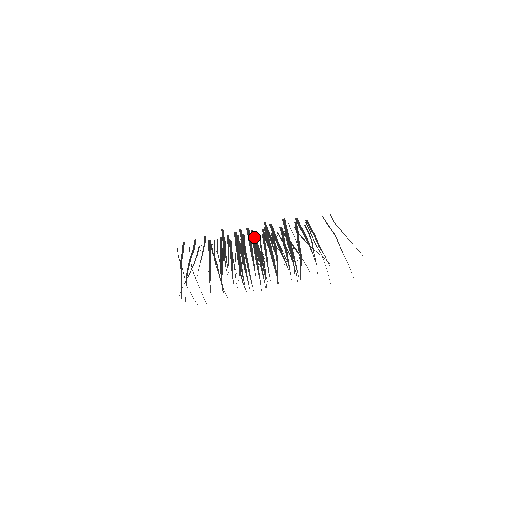
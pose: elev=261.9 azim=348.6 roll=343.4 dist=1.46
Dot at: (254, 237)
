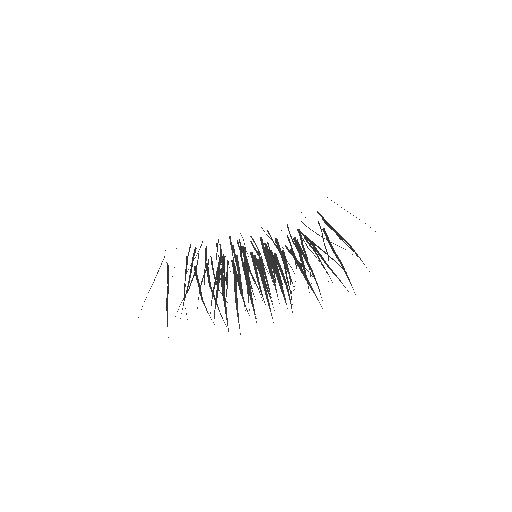
Dot at: occluded
